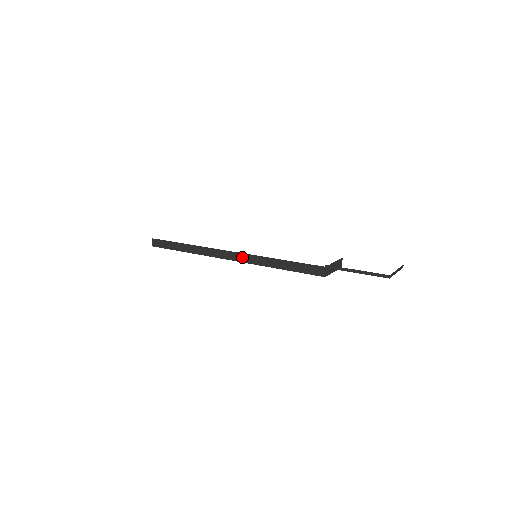
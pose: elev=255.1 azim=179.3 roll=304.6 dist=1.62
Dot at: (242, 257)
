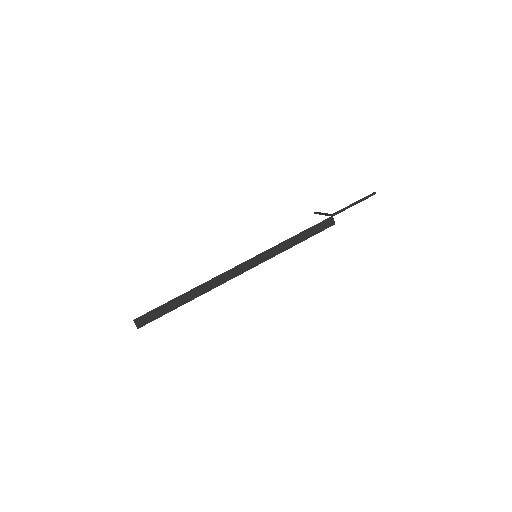
Dot at: (259, 259)
